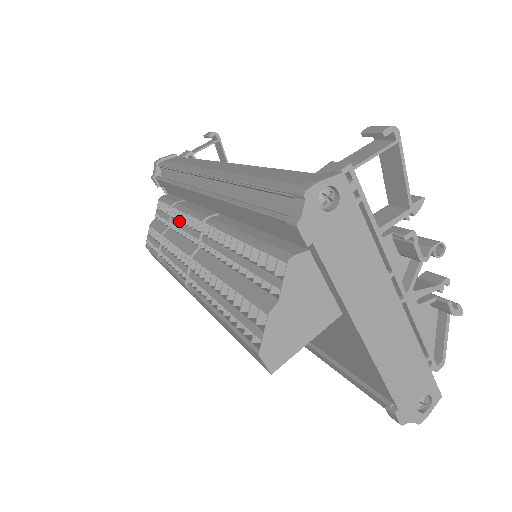
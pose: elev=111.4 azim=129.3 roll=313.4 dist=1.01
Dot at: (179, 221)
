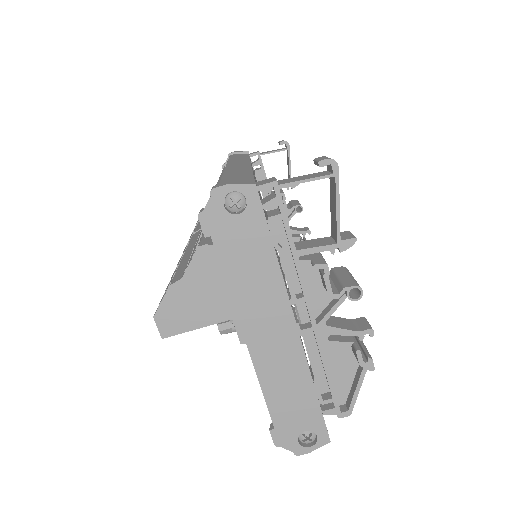
Dot at: occluded
